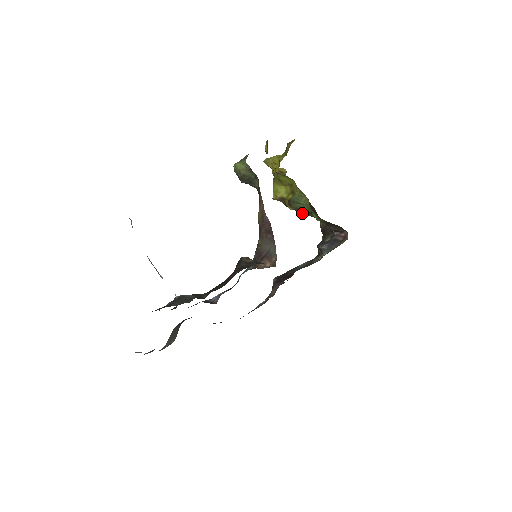
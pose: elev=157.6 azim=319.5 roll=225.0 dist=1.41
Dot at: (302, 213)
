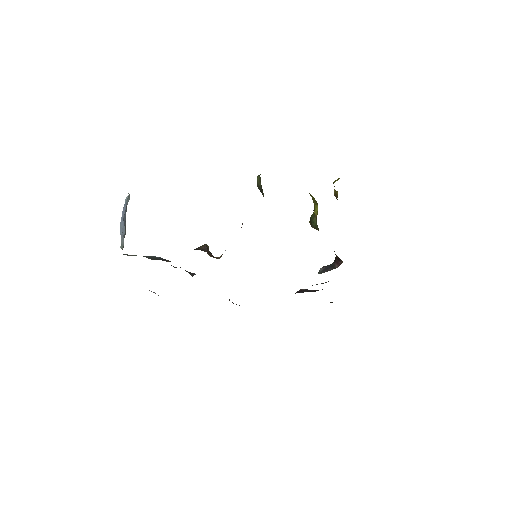
Dot at: occluded
